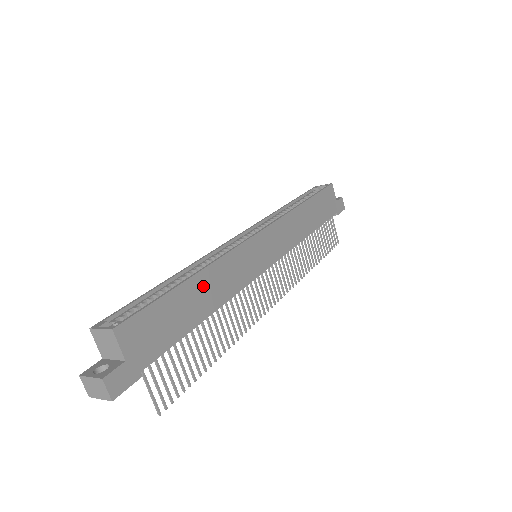
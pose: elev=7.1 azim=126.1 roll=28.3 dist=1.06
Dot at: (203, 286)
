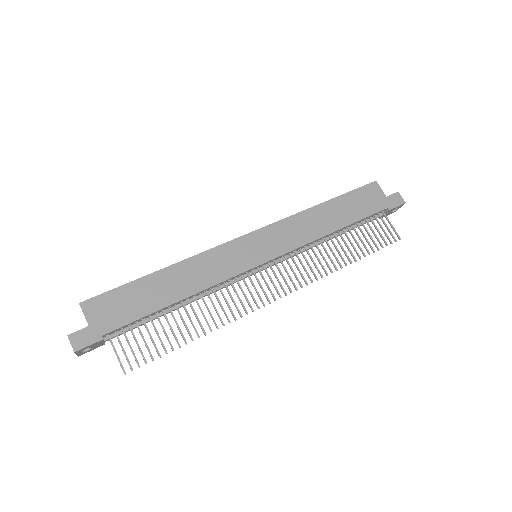
Dot at: (173, 277)
